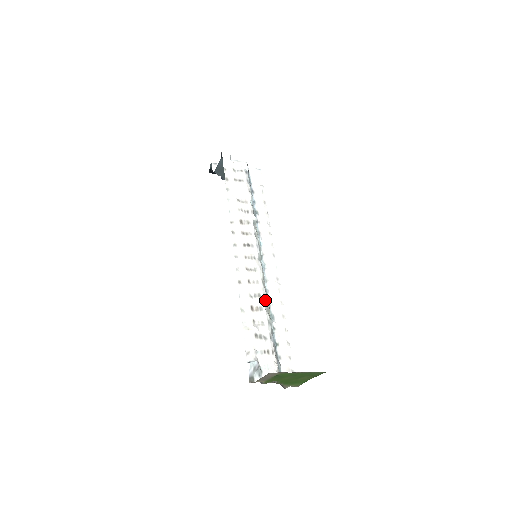
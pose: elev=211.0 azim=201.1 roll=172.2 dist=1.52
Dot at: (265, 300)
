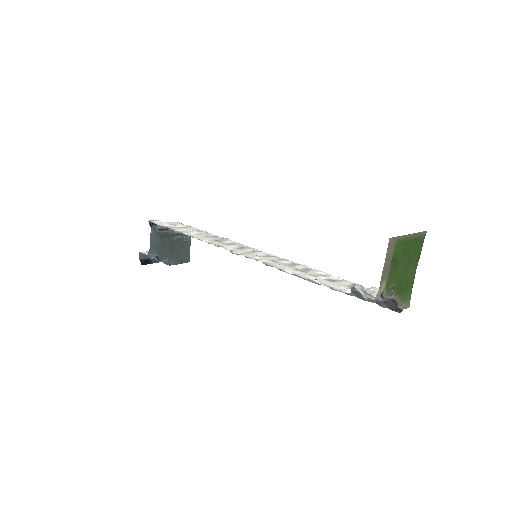
Dot at: occluded
